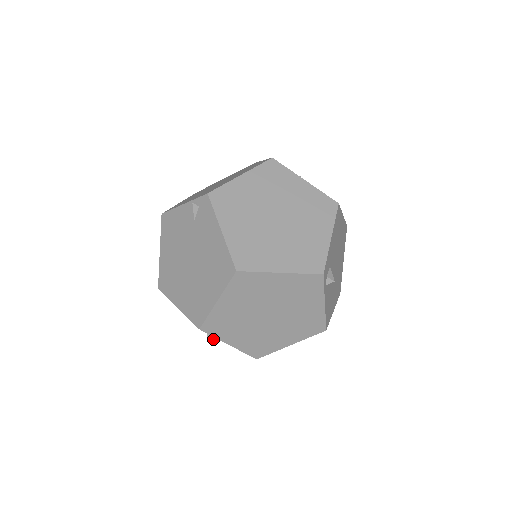
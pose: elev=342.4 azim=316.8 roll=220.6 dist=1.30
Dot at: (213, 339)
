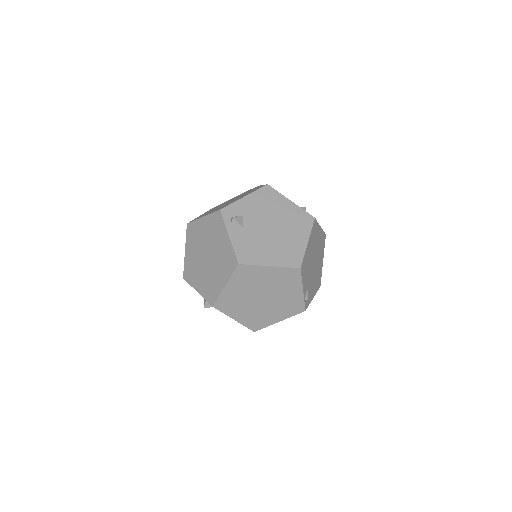
Dot at: (205, 303)
